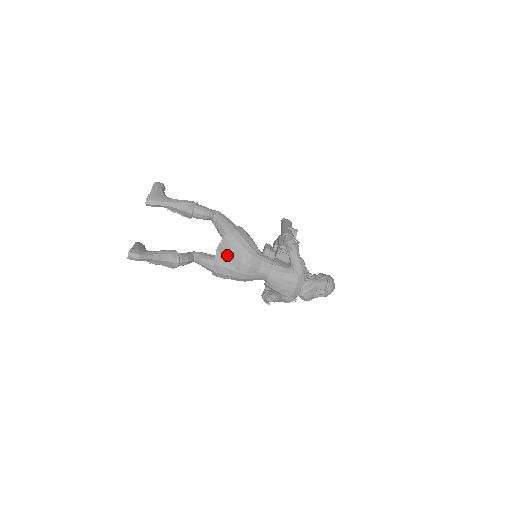
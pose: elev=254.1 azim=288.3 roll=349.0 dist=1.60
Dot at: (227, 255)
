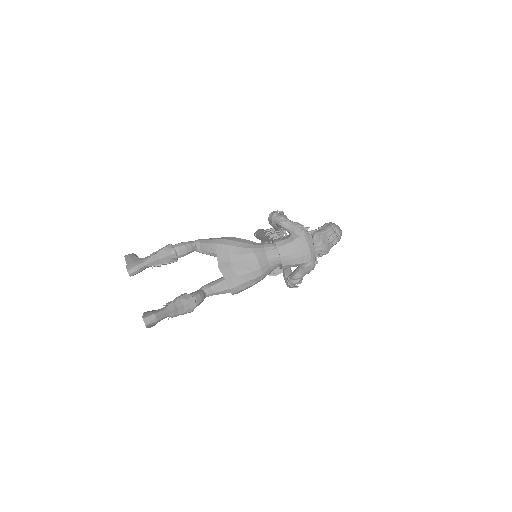
Dot at: (231, 265)
